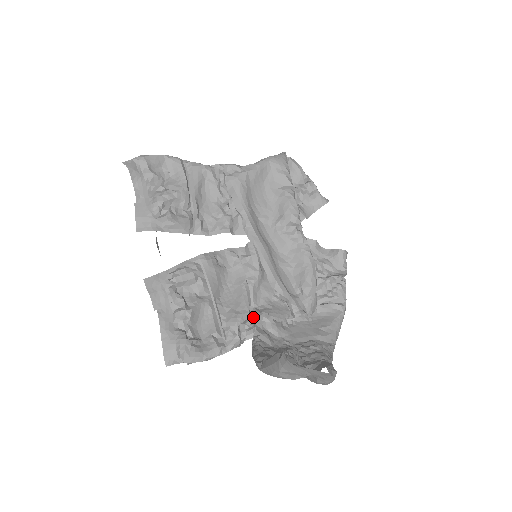
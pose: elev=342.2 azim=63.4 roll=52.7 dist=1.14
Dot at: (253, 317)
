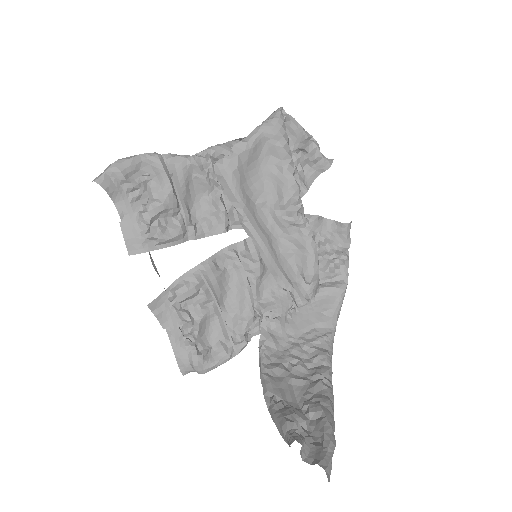
Dot at: (257, 315)
